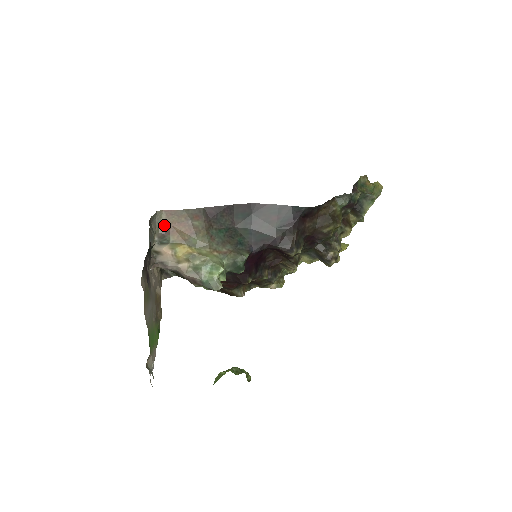
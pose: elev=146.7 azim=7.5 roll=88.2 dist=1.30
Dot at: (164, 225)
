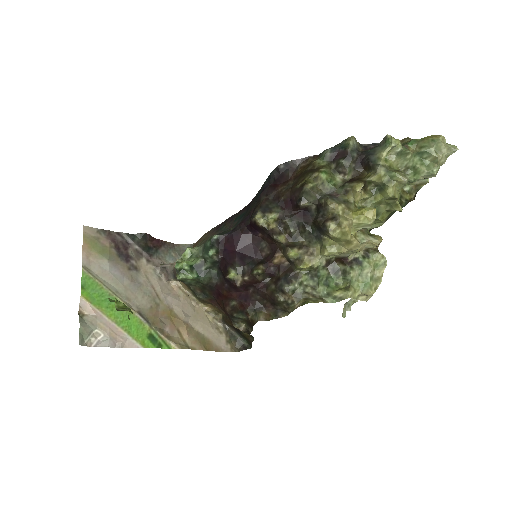
Dot at: occluded
